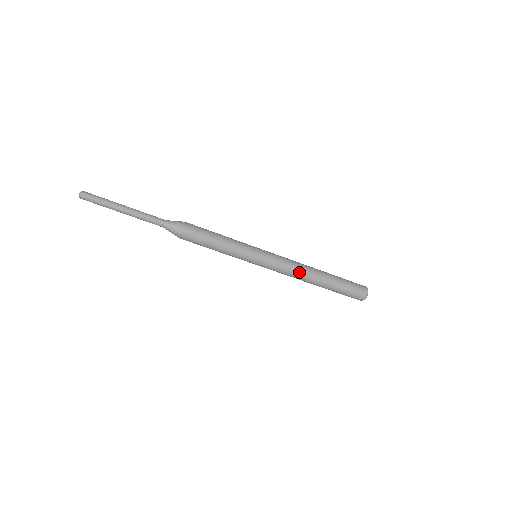
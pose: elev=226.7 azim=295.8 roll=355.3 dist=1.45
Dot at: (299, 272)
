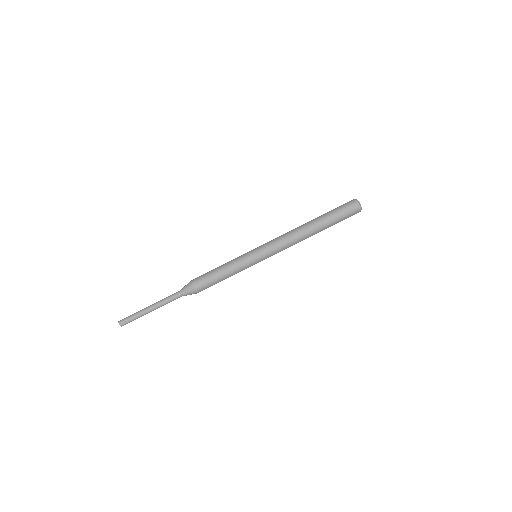
Dot at: (289, 232)
